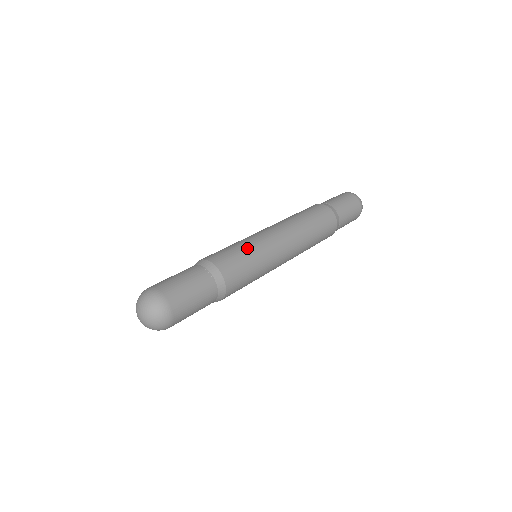
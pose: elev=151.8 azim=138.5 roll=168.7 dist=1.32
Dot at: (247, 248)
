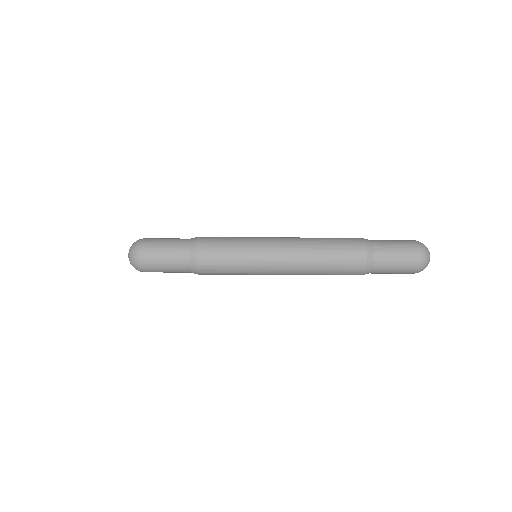
Dot at: (237, 243)
